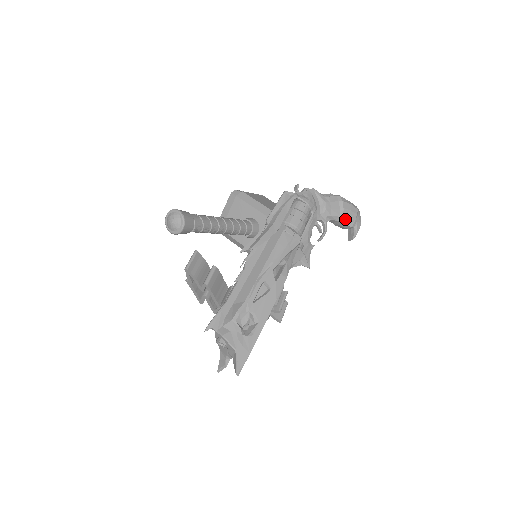
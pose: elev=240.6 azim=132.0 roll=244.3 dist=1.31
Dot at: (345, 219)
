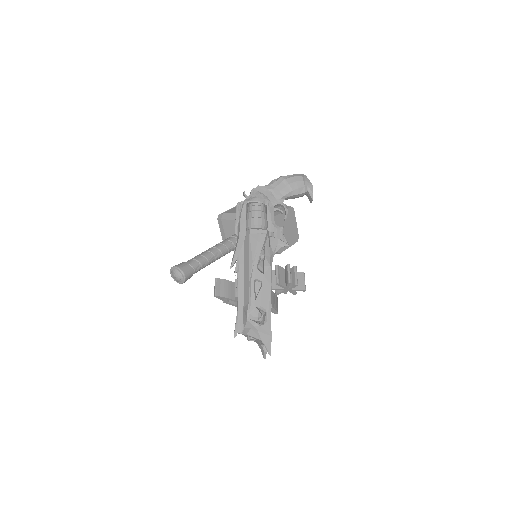
Dot at: (295, 191)
